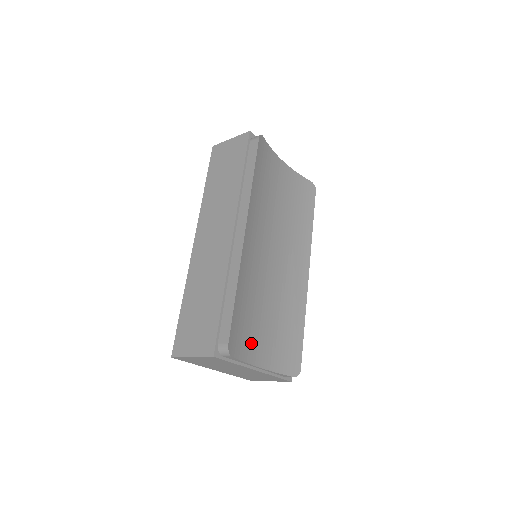
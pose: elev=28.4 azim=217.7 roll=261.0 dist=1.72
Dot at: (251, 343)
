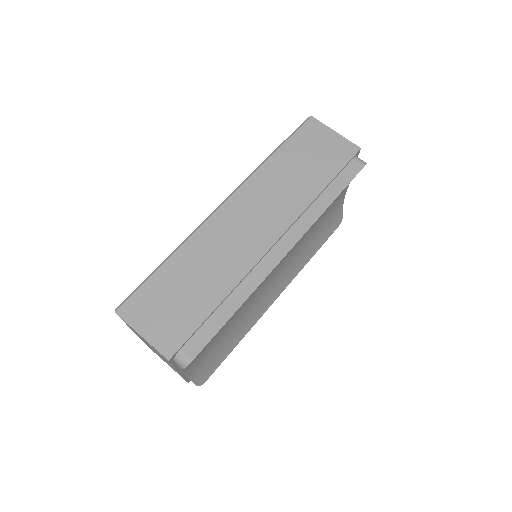
Dot at: occluded
